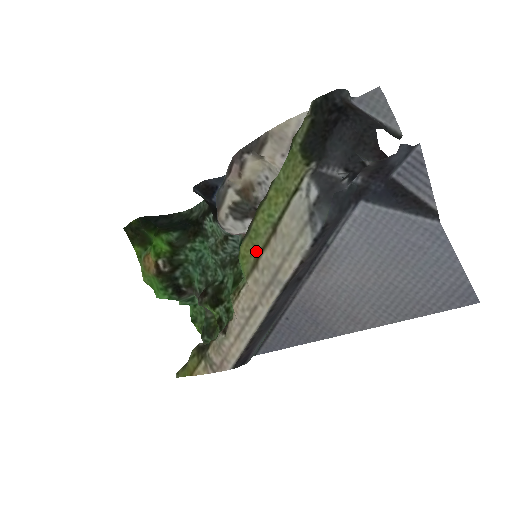
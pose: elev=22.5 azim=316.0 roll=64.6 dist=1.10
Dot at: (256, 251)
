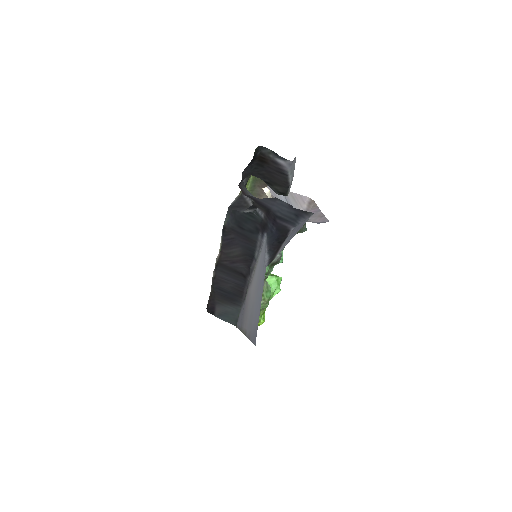
Dot at: occluded
